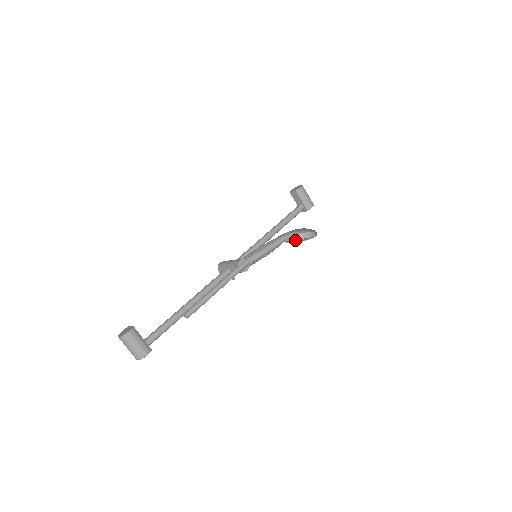
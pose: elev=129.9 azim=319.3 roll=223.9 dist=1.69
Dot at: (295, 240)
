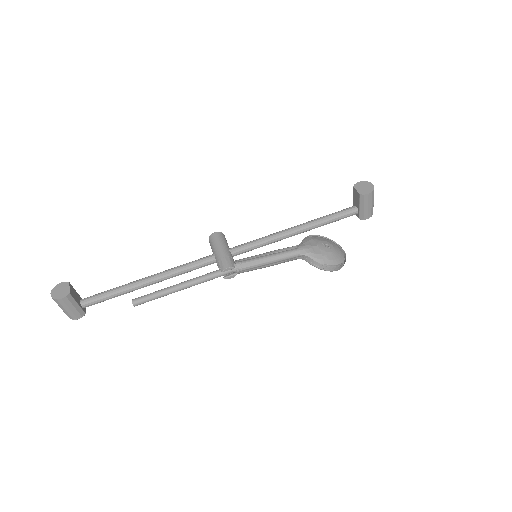
Dot at: (312, 263)
